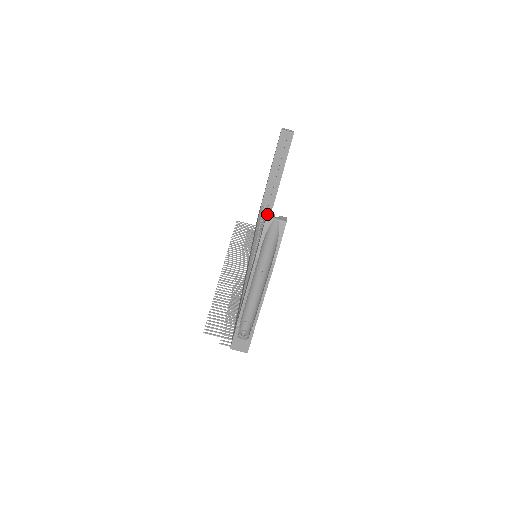
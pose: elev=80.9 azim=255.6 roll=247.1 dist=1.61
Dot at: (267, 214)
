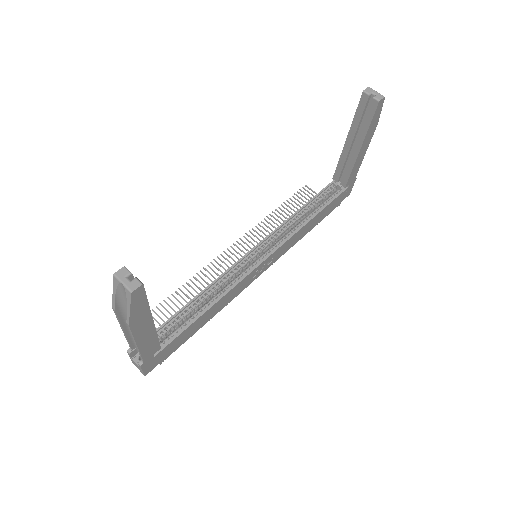
Dot at: (119, 270)
